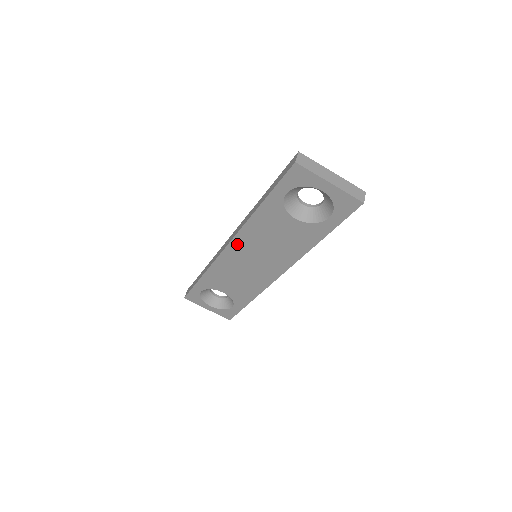
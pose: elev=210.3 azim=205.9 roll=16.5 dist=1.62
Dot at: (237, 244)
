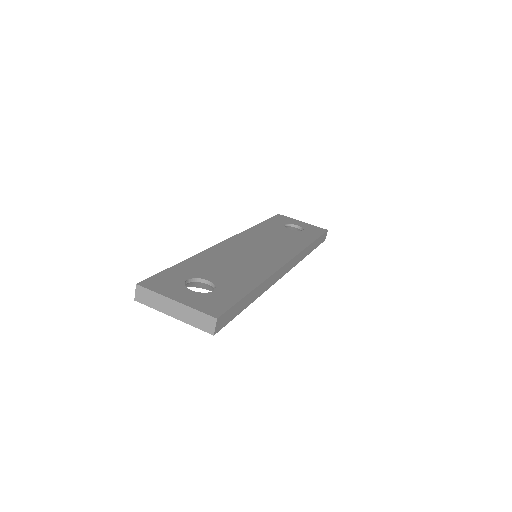
Dot at: occluded
